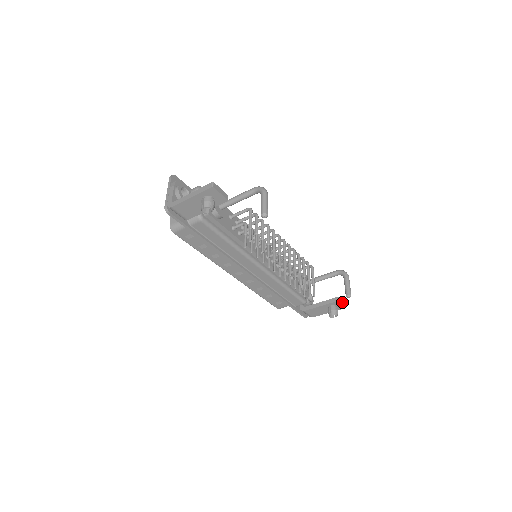
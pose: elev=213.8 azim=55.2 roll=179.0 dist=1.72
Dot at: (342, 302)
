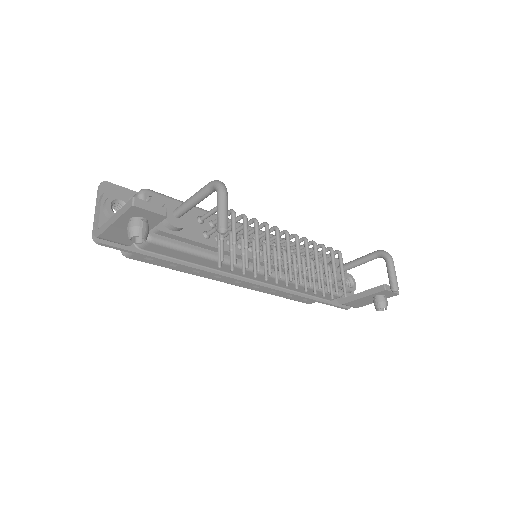
Dot at: occluded
